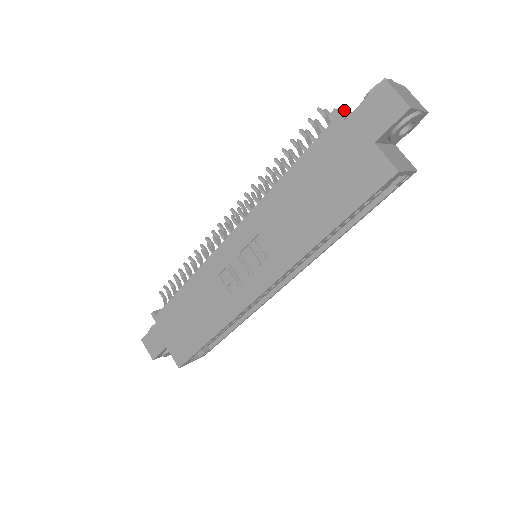
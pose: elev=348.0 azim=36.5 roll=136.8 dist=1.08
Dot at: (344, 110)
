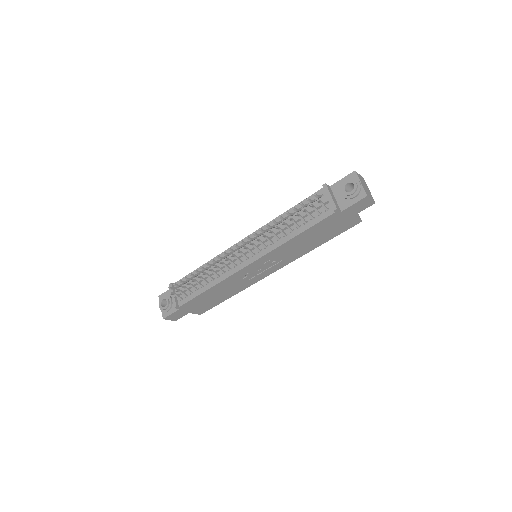
Dot at: (332, 198)
